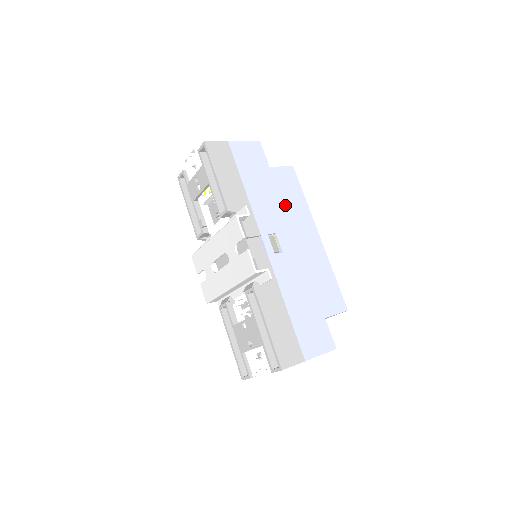
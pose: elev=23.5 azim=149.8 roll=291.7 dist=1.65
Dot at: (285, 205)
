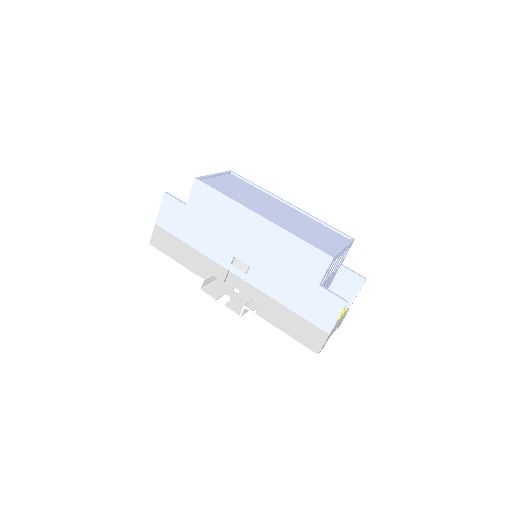
Dot at: (220, 223)
